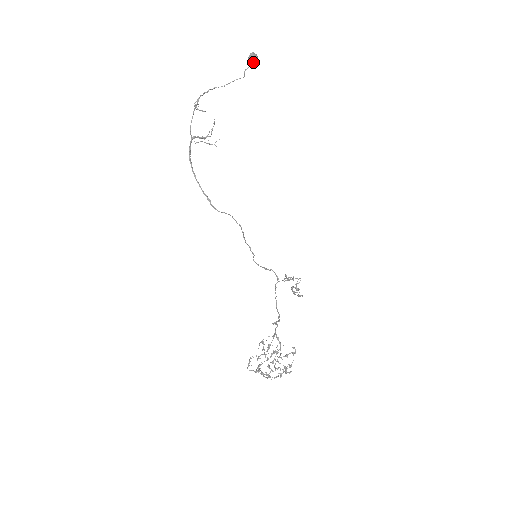
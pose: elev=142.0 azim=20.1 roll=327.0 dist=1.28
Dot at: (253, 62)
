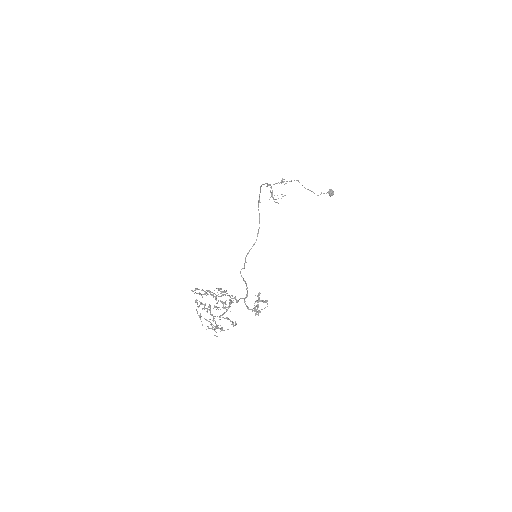
Dot at: (331, 193)
